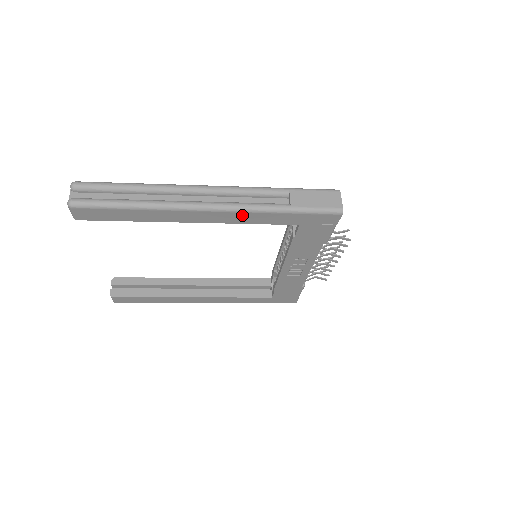
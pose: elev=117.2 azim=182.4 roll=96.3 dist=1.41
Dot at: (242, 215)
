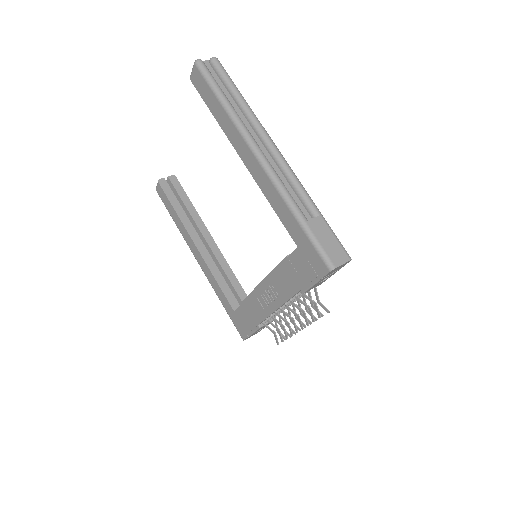
Dot at: (272, 189)
